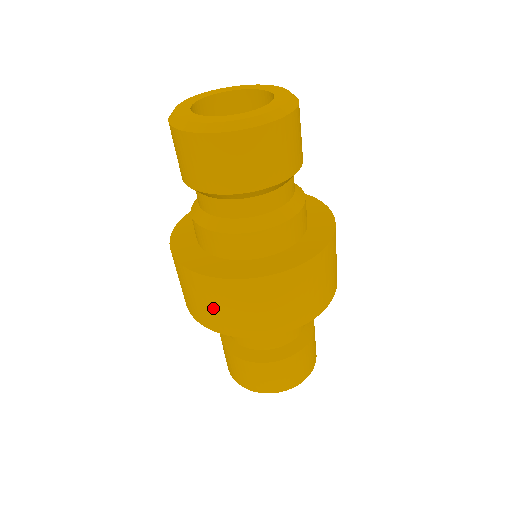
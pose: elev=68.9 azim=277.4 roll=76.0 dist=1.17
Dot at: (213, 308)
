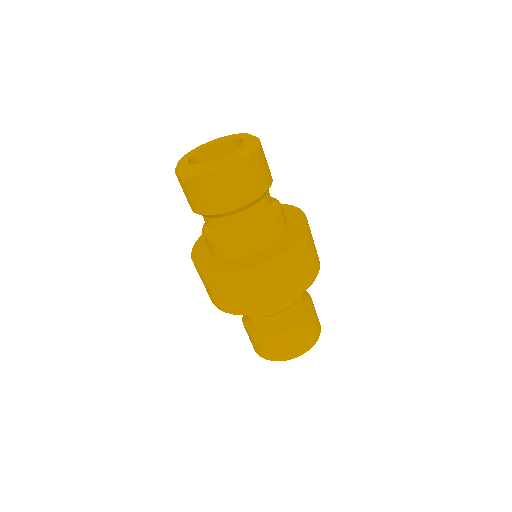
Dot at: (236, 296)
